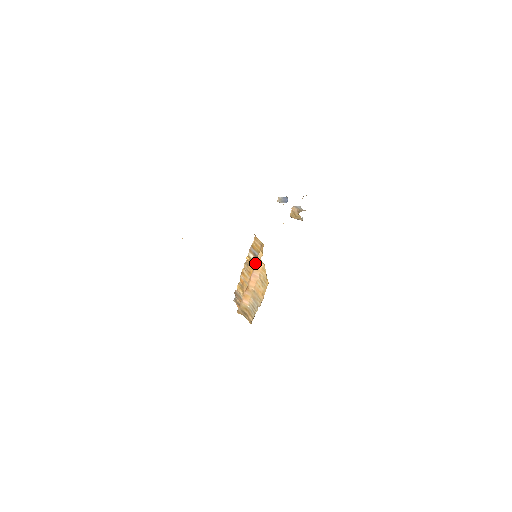
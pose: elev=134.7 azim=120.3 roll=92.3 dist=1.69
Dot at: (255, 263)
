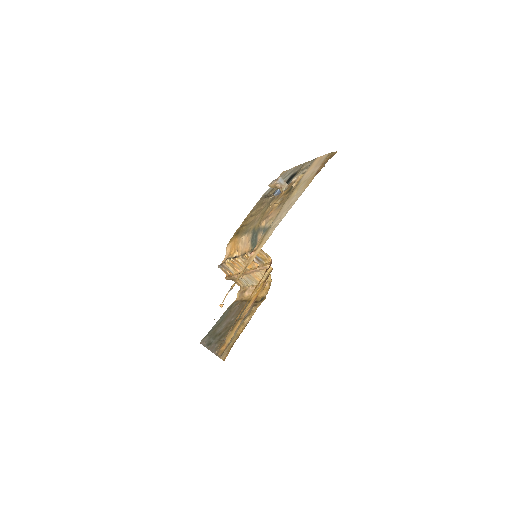
Dot at: (259, 268)
